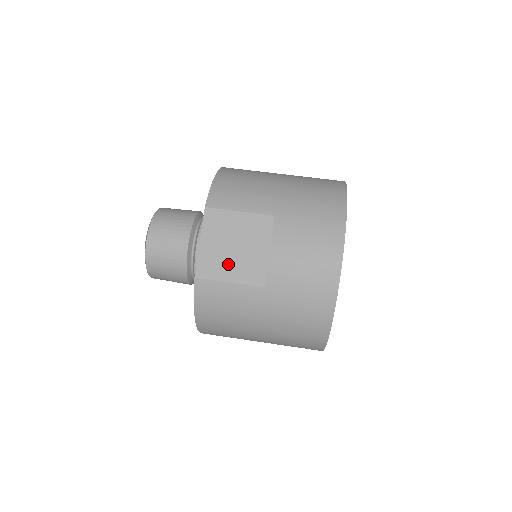
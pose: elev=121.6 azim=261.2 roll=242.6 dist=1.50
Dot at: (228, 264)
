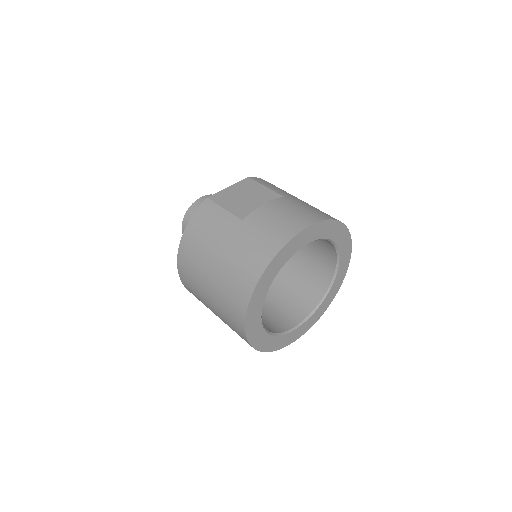
Dot at: (233, 201)
